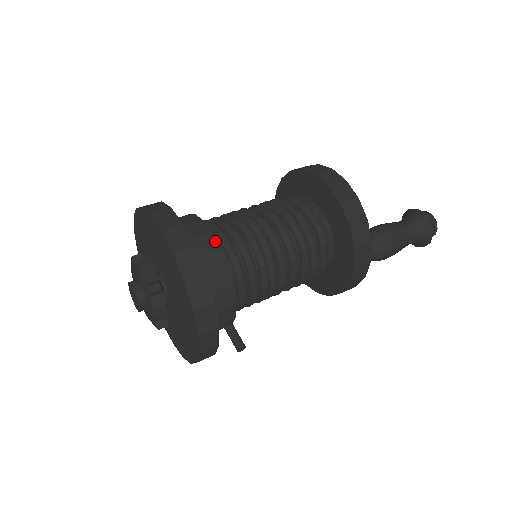
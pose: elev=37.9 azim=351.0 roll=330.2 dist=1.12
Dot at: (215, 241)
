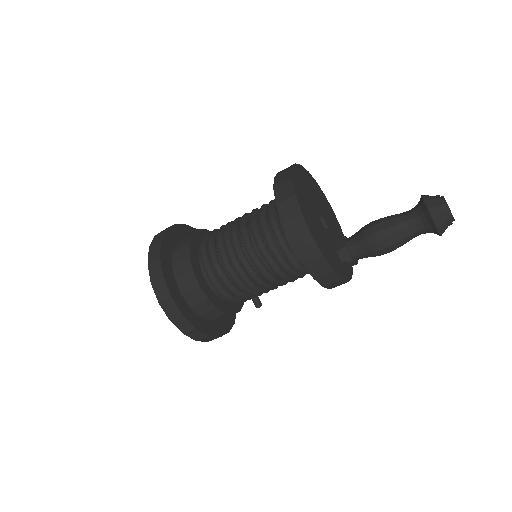
Dot at: (202, 293)
